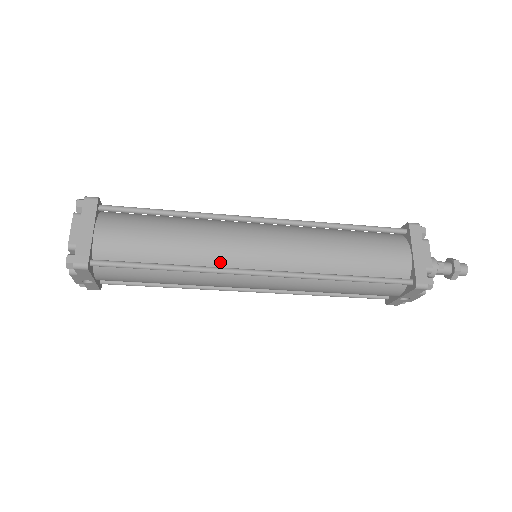
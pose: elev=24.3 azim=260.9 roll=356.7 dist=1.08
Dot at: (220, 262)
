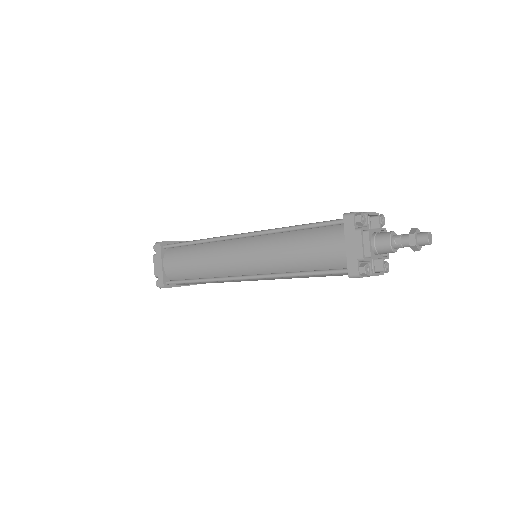
Dot at: (223, 273)
